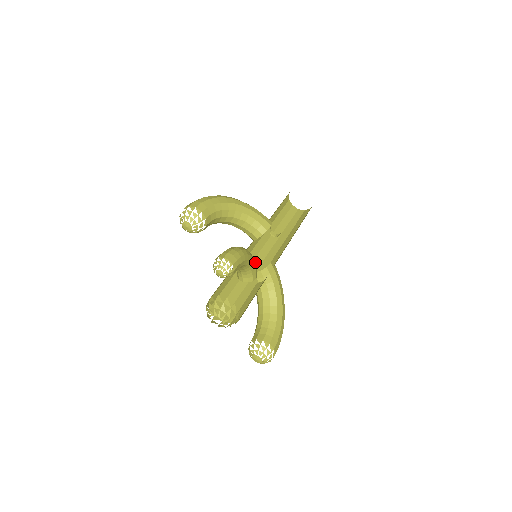
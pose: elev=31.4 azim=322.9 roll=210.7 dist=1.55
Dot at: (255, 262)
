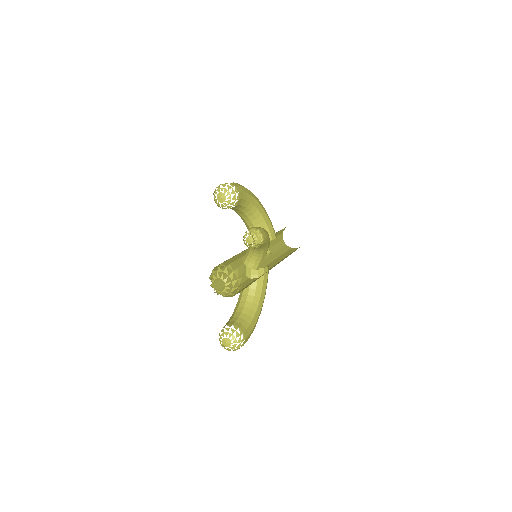
Dot at: occluded
